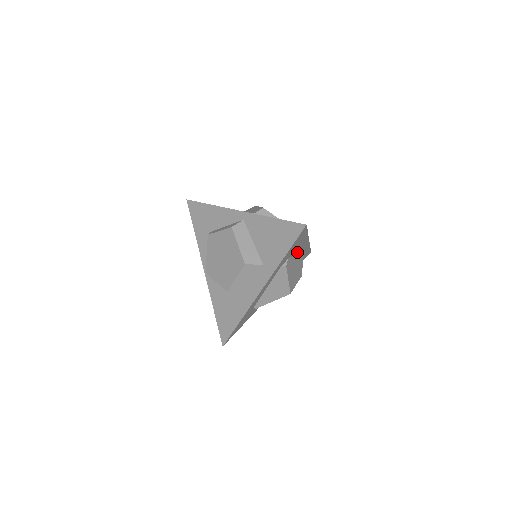
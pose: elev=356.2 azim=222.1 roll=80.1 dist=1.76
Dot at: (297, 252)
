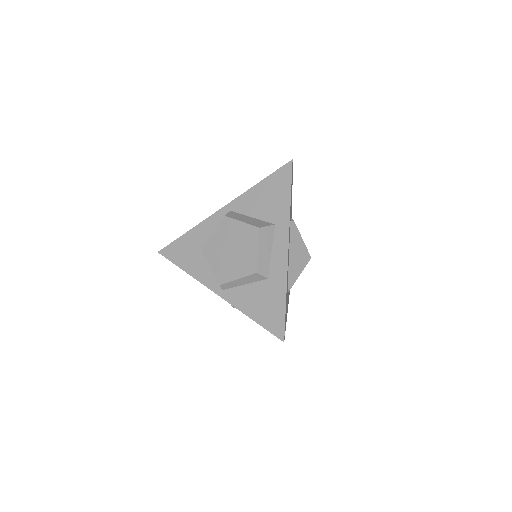
Dot at: occluded
